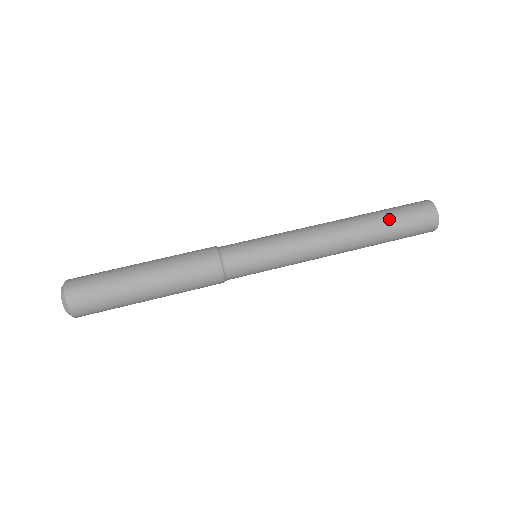
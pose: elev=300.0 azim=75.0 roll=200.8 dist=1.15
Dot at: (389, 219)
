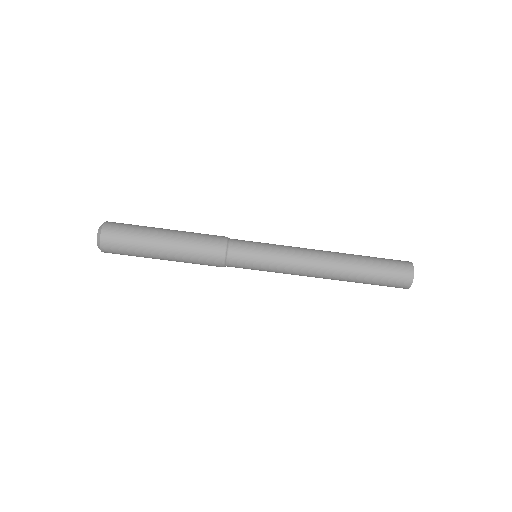
Dot at: (369, 280)
